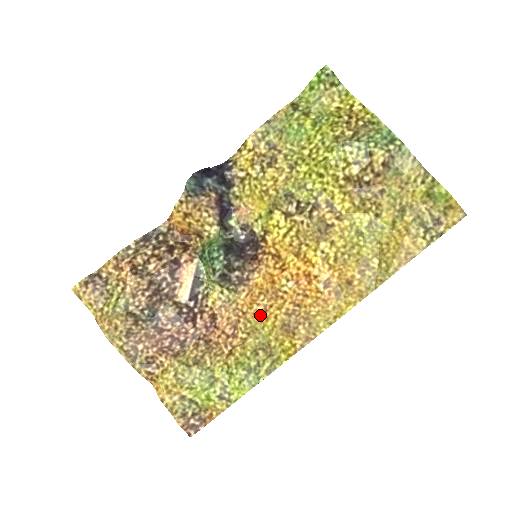
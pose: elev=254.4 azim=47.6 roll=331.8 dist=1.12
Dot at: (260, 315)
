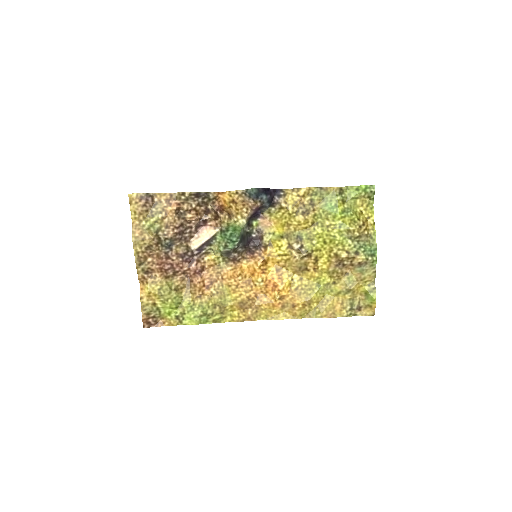
Dot at: (232, 287)
